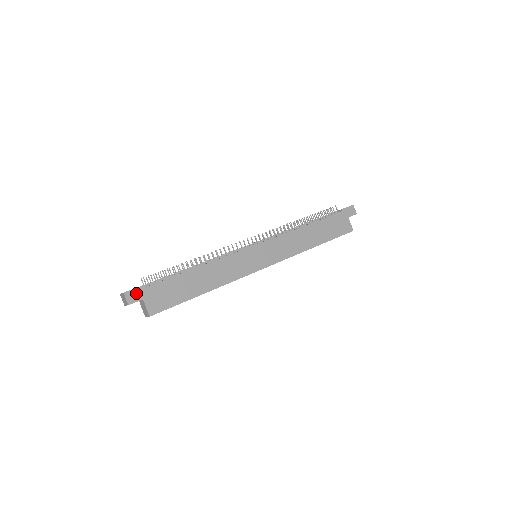
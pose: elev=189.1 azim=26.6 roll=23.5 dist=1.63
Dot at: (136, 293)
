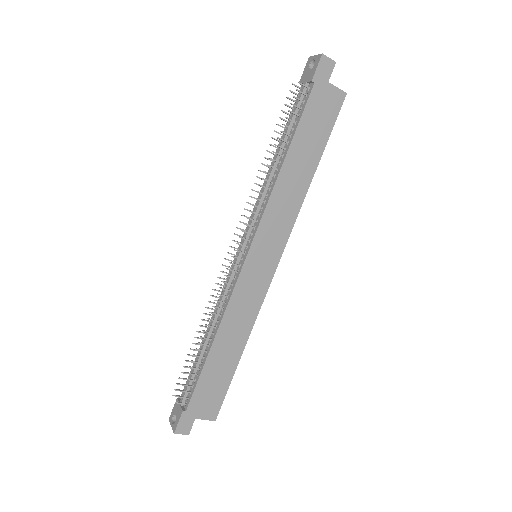
Dot at: (184, 422)
